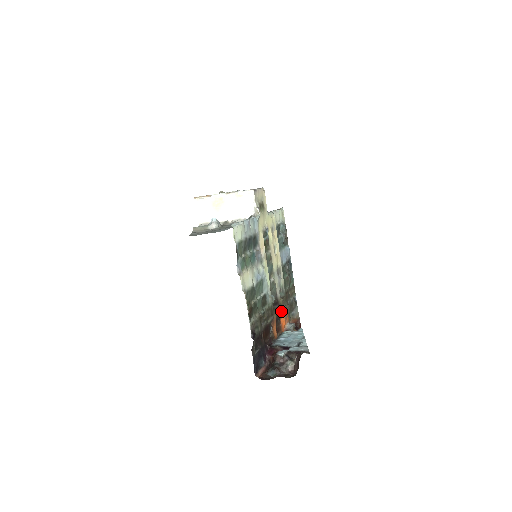
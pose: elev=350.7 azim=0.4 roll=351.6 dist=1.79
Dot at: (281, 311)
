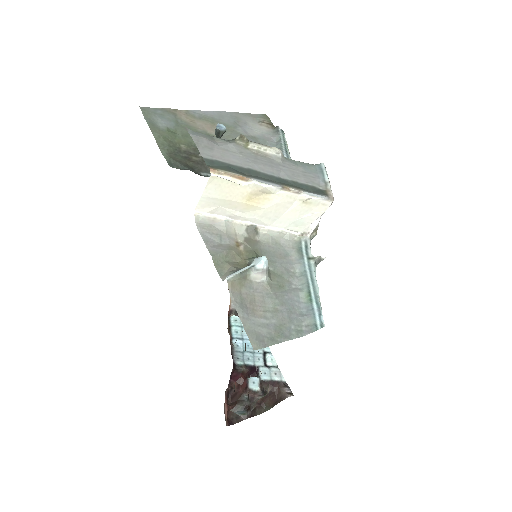
Dot at: occluded
